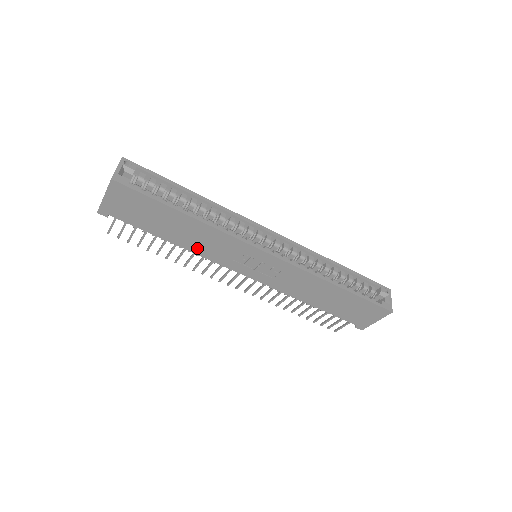
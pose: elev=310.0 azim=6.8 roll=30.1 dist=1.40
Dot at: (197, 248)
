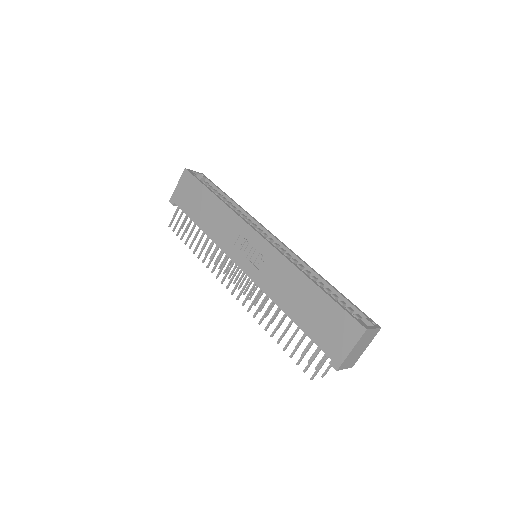
Dot at: (214, 233)
